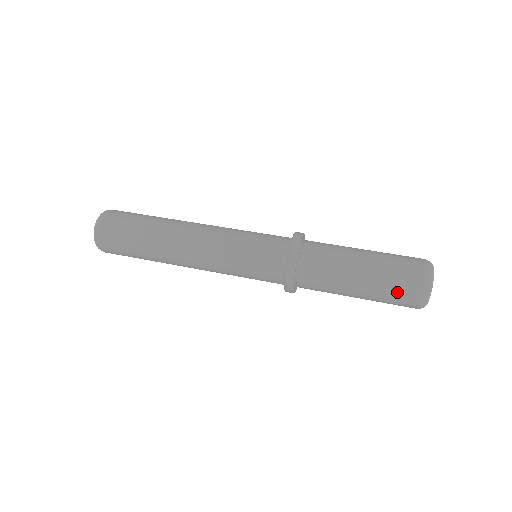
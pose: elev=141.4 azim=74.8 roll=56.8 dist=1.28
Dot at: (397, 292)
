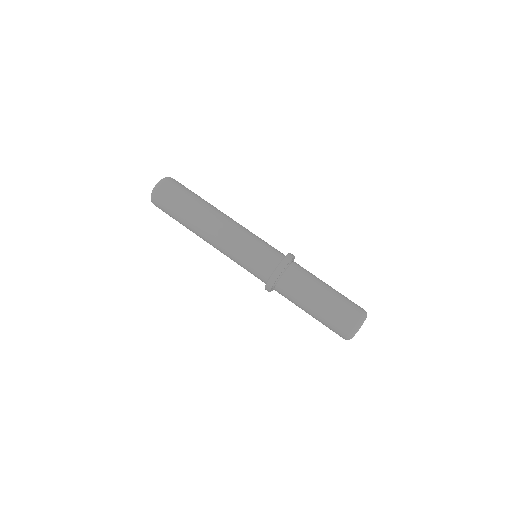
Dot at: (337, 321)
